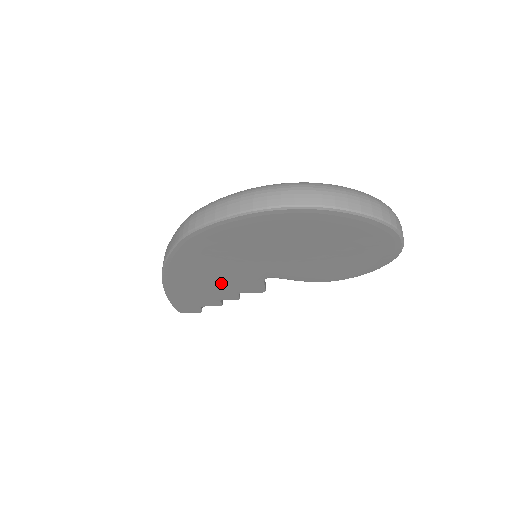
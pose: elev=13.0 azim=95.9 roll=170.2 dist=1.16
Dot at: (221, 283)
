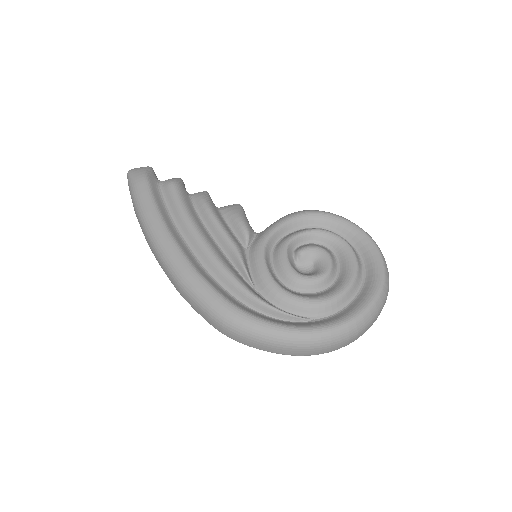
Dot at: occluded
